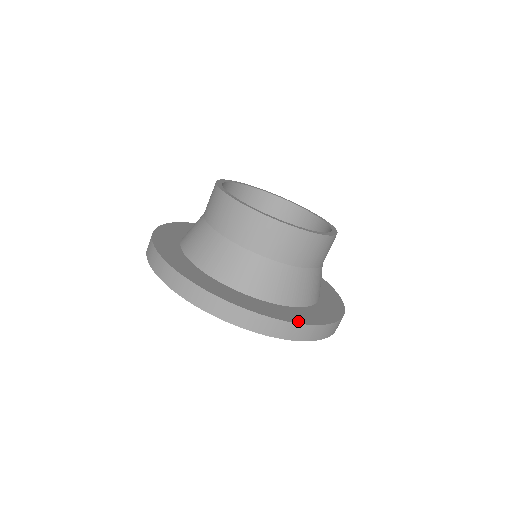
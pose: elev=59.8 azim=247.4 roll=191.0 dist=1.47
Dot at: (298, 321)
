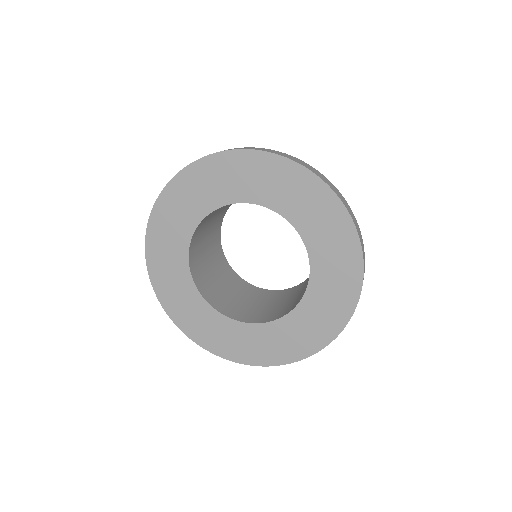
Dot at: occluded
